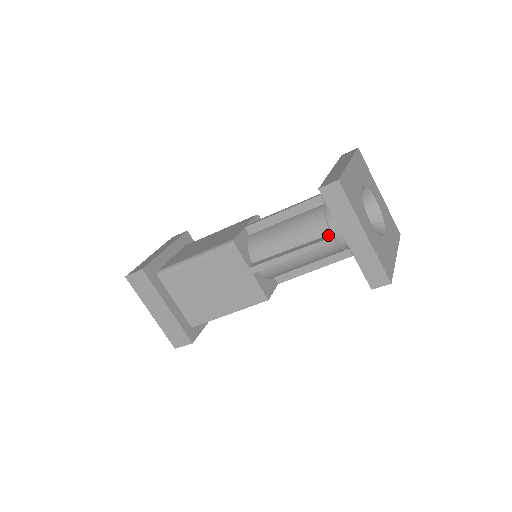
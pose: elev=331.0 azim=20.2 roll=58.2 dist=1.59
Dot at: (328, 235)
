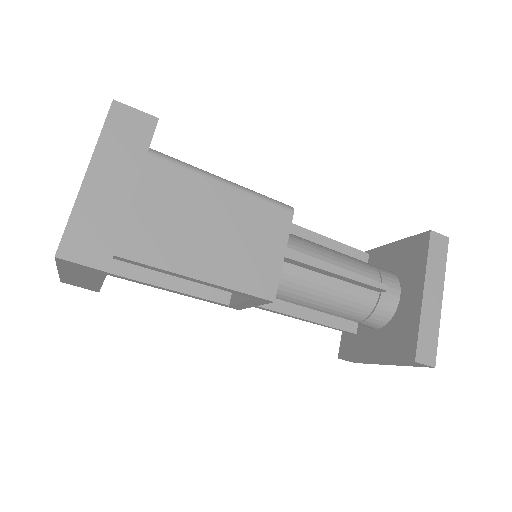
Dot at: occluded
